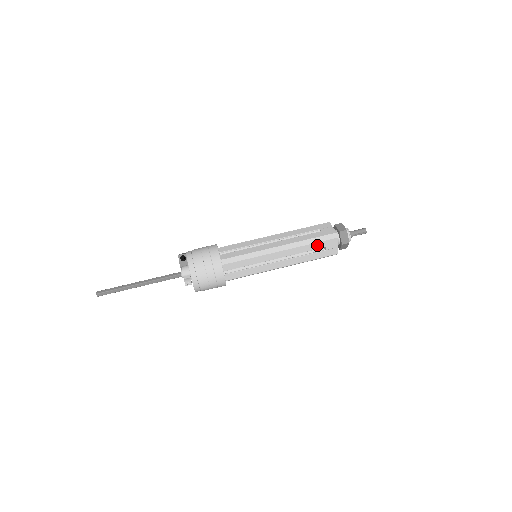
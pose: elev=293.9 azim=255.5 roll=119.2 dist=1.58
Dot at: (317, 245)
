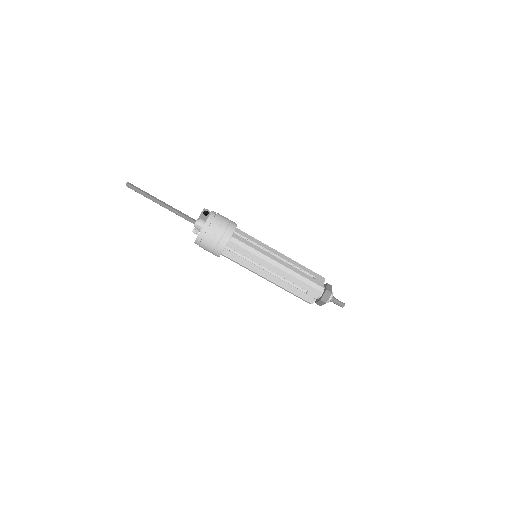
Dot at: (304, 285)
